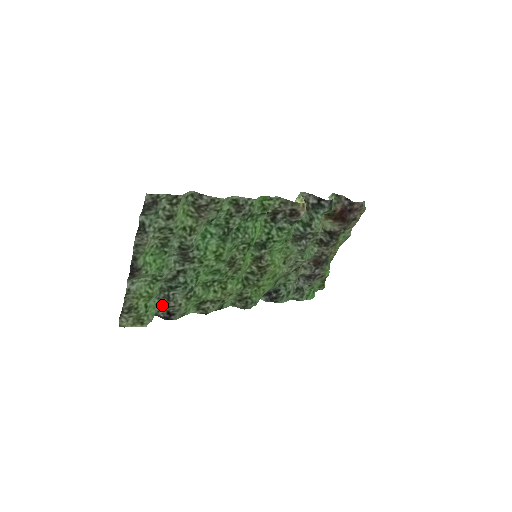
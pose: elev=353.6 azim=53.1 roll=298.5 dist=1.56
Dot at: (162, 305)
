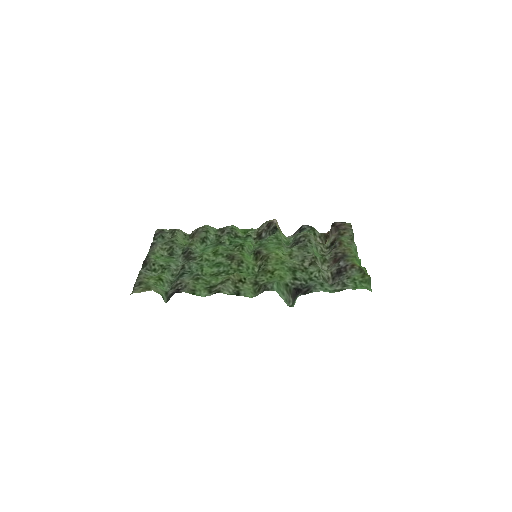
Dot at: (172, 287)
